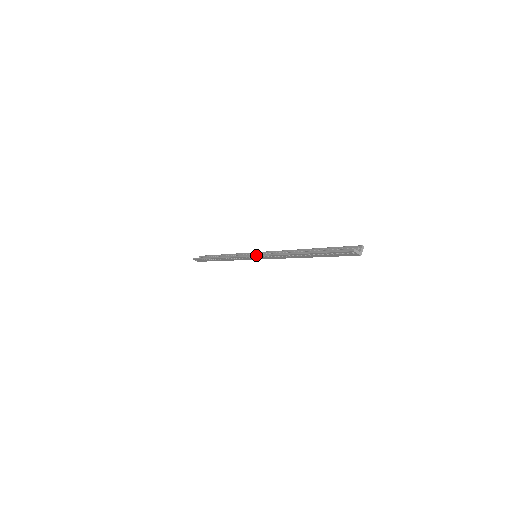
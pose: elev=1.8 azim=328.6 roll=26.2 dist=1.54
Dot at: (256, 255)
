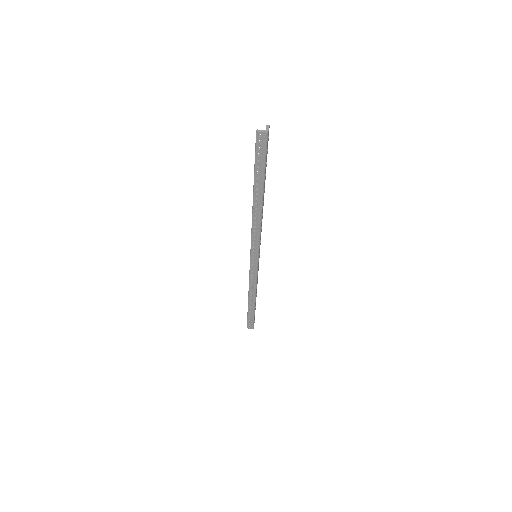
Dot at: (250, 251)
